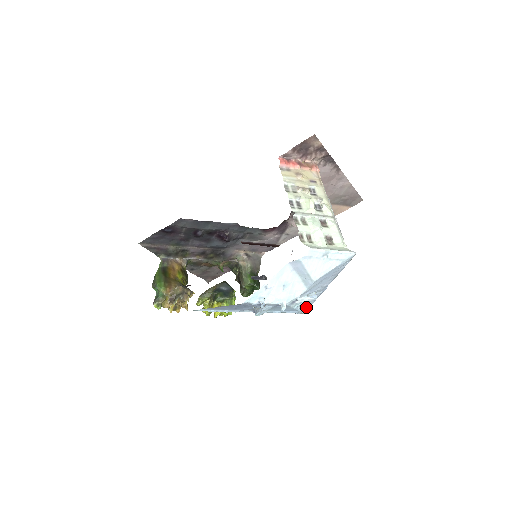
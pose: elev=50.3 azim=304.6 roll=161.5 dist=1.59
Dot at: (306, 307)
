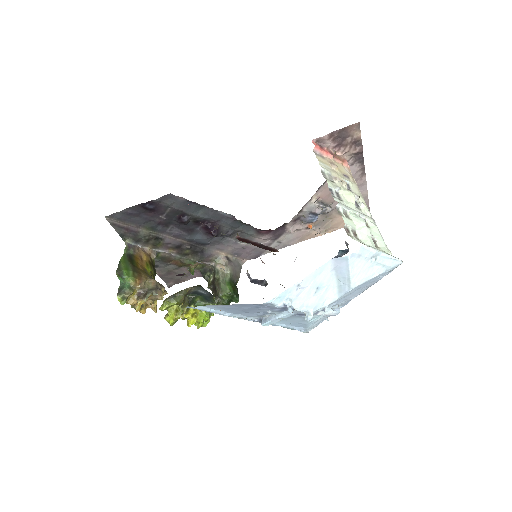
Dot at: (315, 324)
